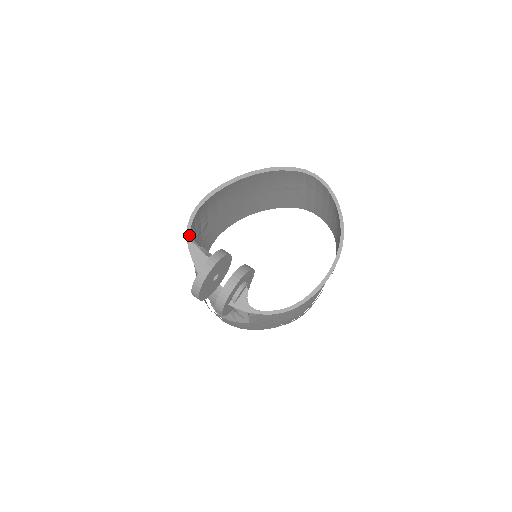
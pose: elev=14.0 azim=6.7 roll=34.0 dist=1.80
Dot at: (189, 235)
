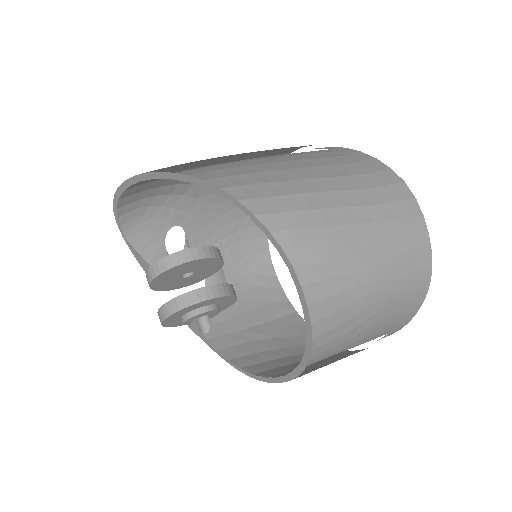
Dot at: (122, 233)
